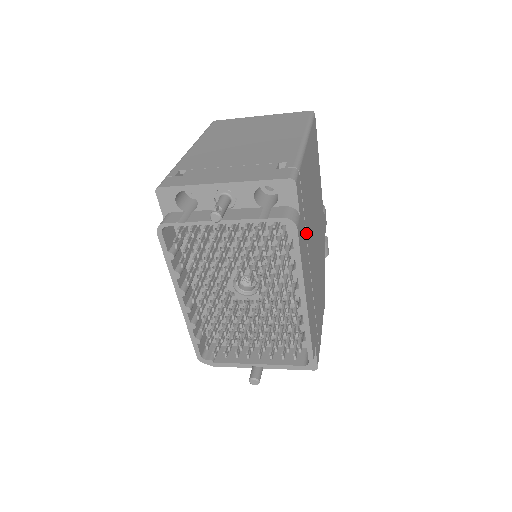
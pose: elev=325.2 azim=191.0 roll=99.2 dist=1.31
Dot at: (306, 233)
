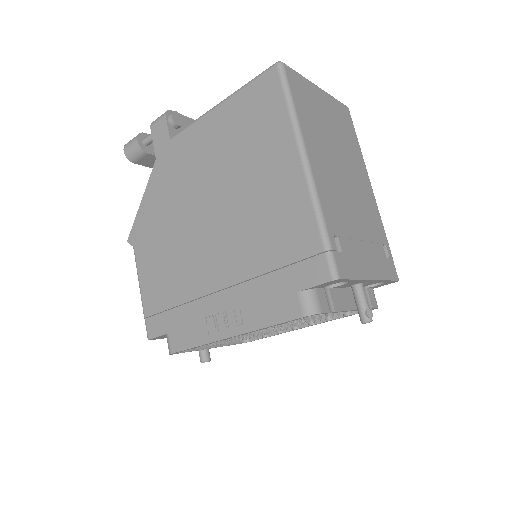
Dot at: occluded
